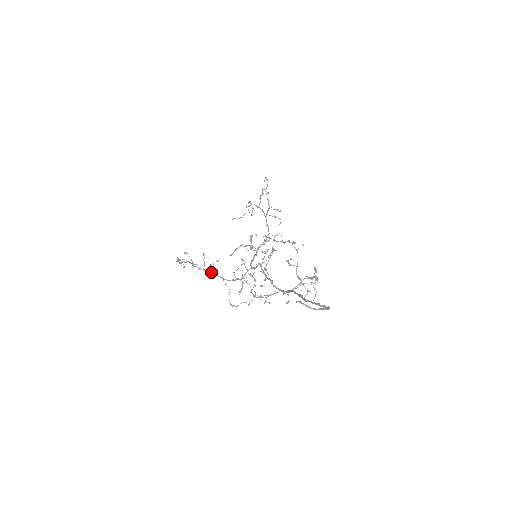
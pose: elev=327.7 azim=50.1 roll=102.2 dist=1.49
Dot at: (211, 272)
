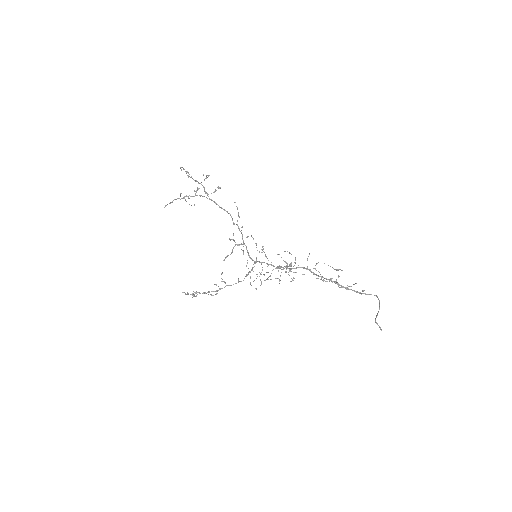
Dot at: occluded
